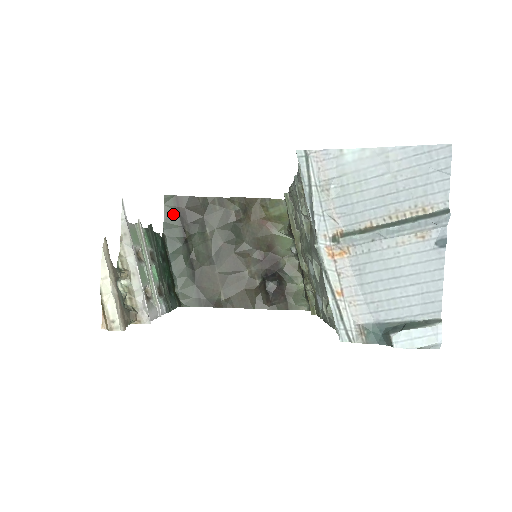
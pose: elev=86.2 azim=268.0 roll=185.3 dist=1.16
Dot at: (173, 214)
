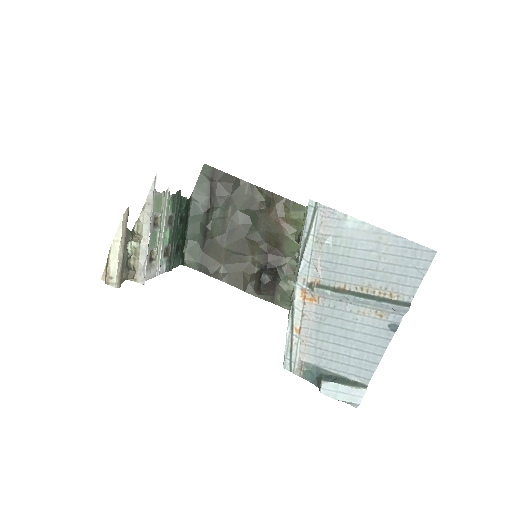
Dot at: (206, 183)
